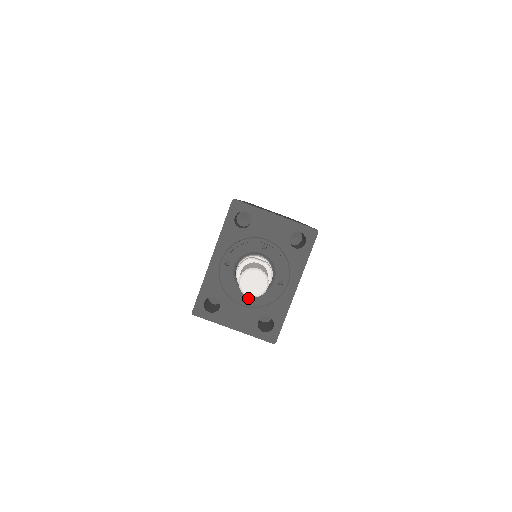
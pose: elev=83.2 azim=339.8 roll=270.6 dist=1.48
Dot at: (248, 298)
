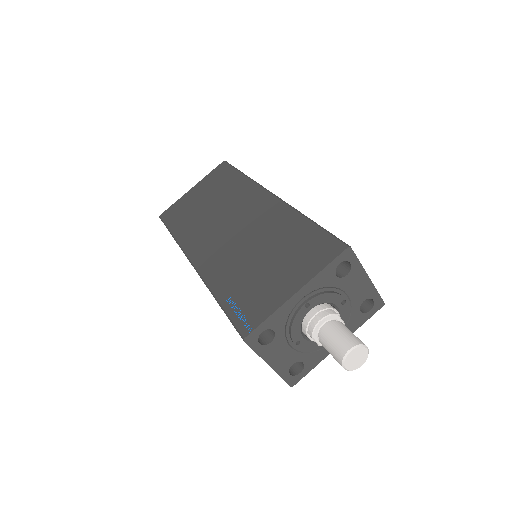
Dot at: (301, 343)
